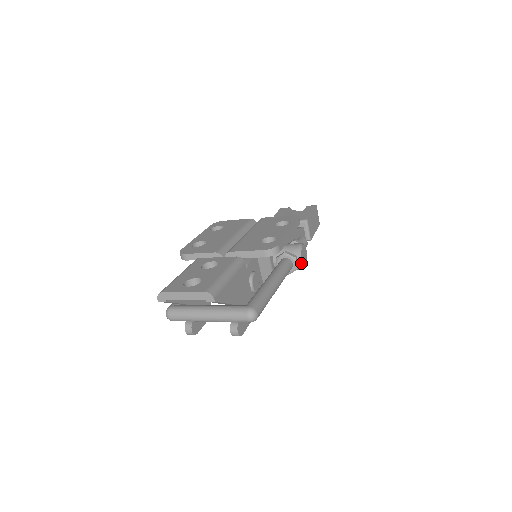
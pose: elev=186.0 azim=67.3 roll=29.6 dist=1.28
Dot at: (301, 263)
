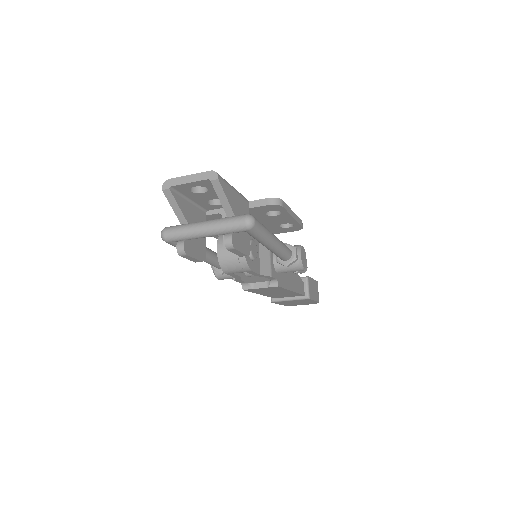
Dot at: (300, 258)
